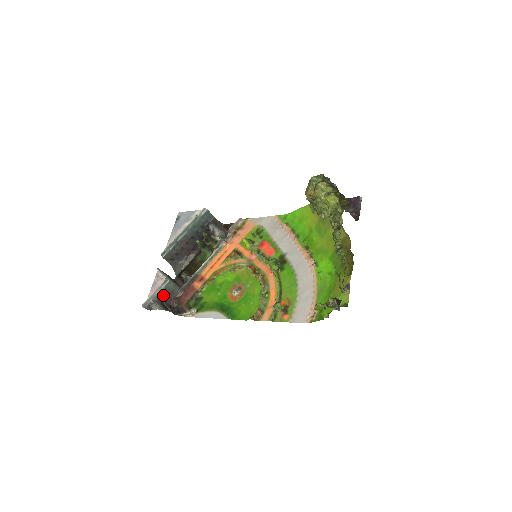
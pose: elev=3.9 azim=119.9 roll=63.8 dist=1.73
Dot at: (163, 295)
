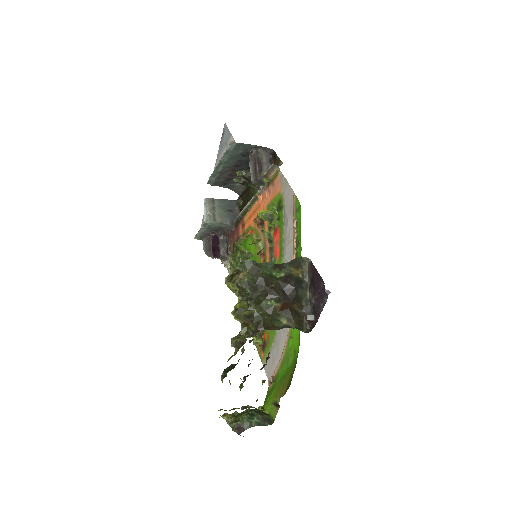
Dot at: (212, 230)
